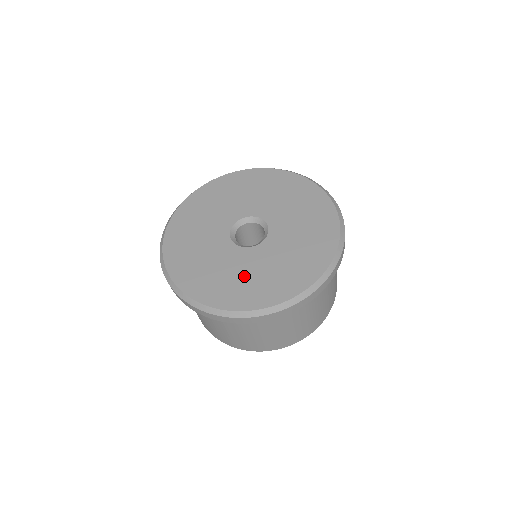
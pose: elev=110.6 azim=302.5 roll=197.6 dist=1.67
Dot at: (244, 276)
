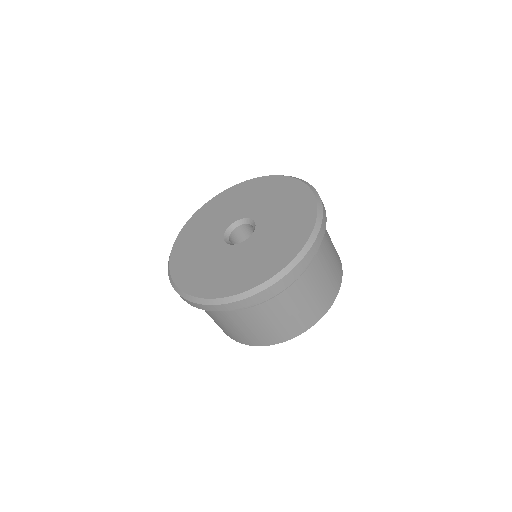
Dot at: (222, 269)
